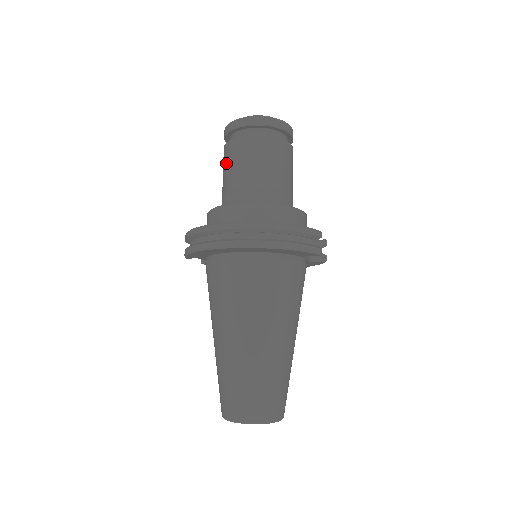
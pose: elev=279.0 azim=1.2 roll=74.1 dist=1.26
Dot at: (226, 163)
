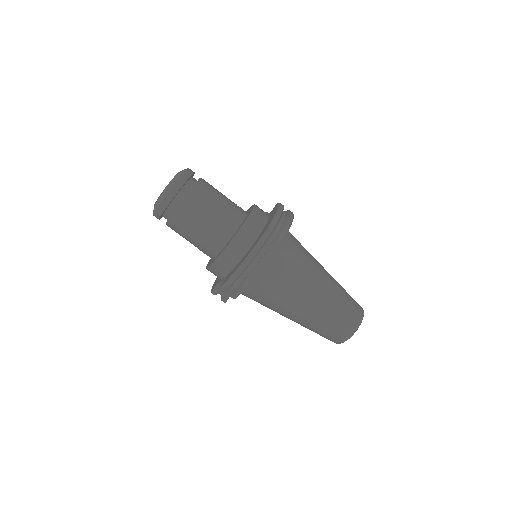
Dot at: (190, 223)
